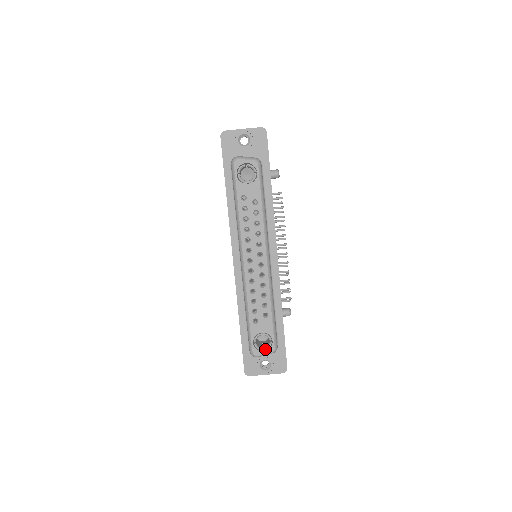
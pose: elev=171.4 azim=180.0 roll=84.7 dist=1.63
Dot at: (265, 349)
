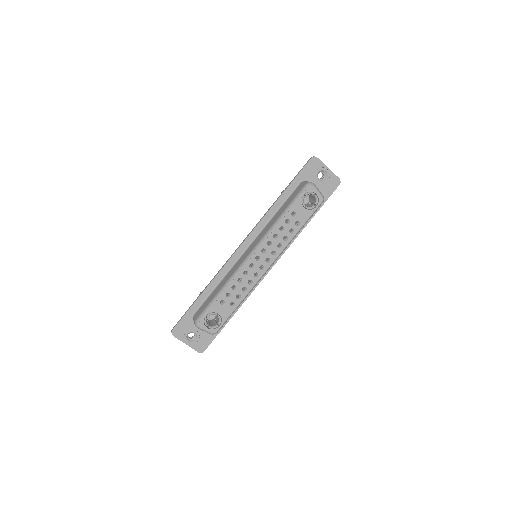
Dot at: (210, 327)
